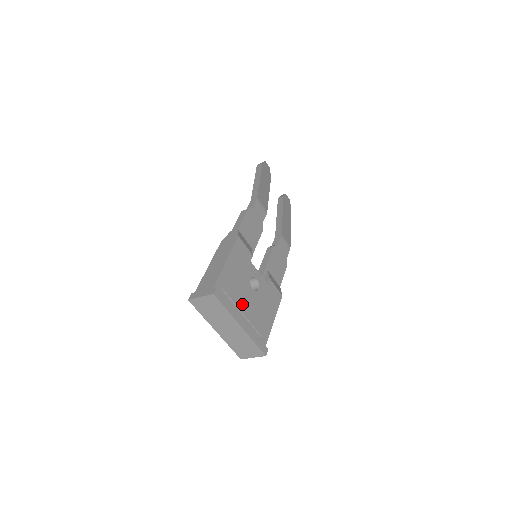
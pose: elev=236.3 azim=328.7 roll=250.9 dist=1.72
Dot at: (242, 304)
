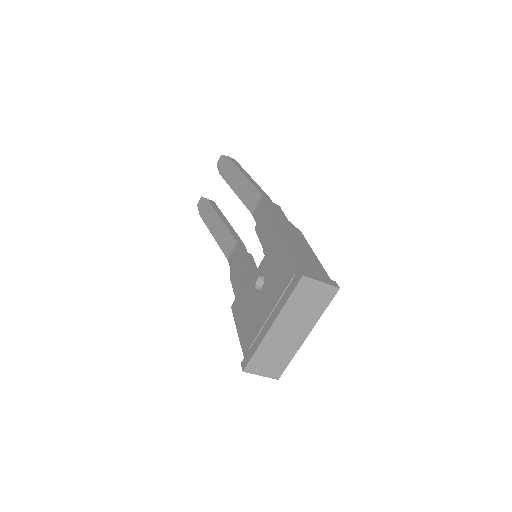
Dot at: occluded
